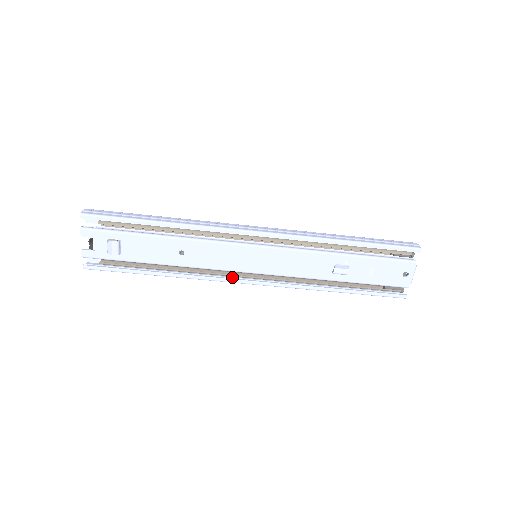
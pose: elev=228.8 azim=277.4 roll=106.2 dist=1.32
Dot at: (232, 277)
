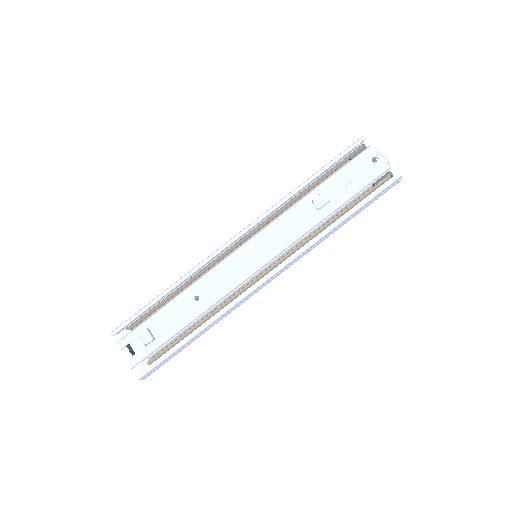
Dot at: (255, 290)
